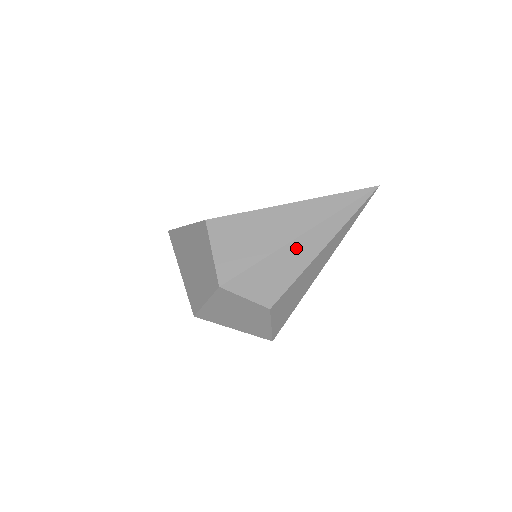
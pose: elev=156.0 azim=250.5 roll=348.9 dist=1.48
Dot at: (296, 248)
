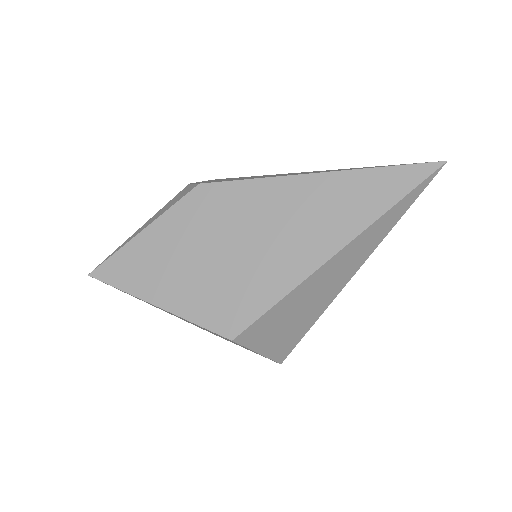
Dot at: occluded
